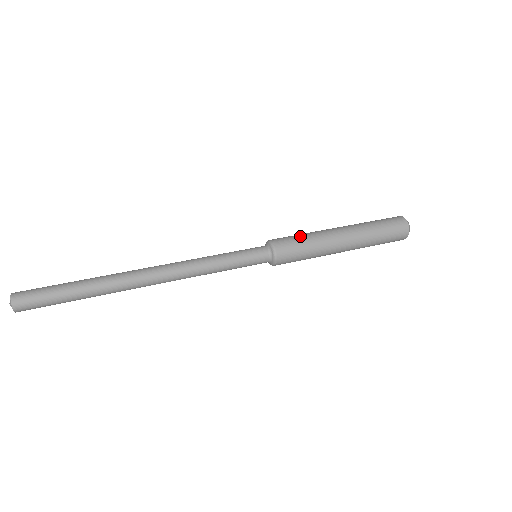
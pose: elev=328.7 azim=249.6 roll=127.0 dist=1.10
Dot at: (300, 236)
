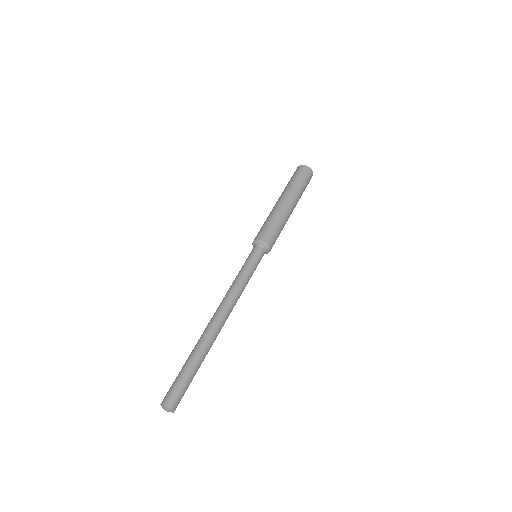
Dot at: (263, 224)
